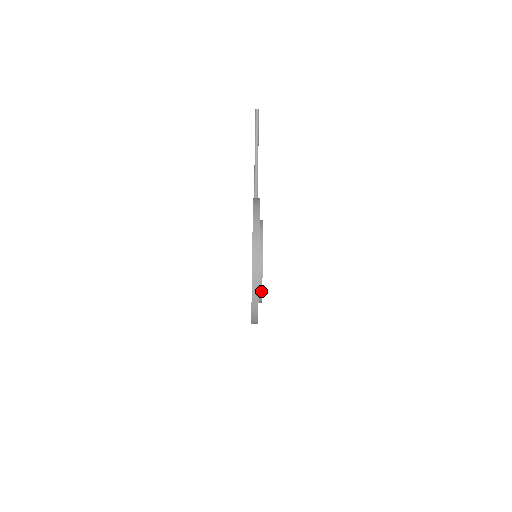
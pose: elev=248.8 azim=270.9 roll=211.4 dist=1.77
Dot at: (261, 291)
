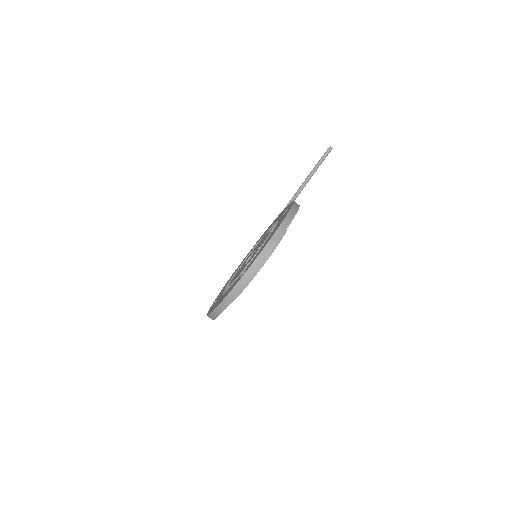
Dot at: (250, 281)
